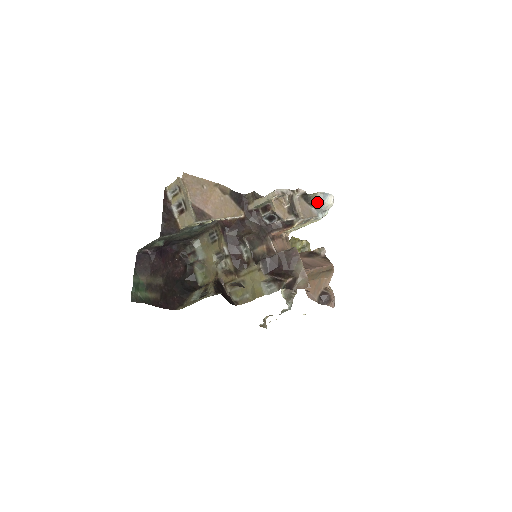
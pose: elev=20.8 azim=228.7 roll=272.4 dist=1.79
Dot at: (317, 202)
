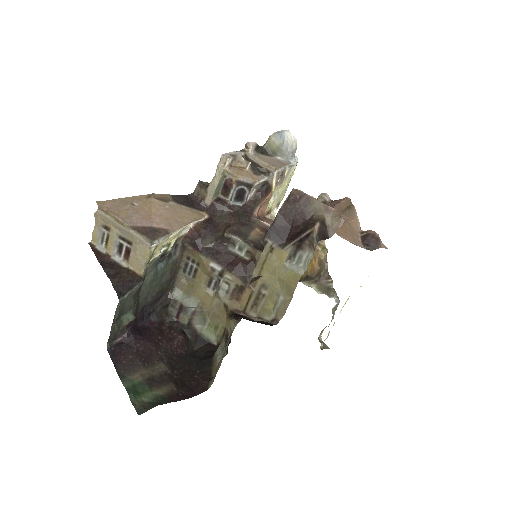
Dot at: (278, 146)
